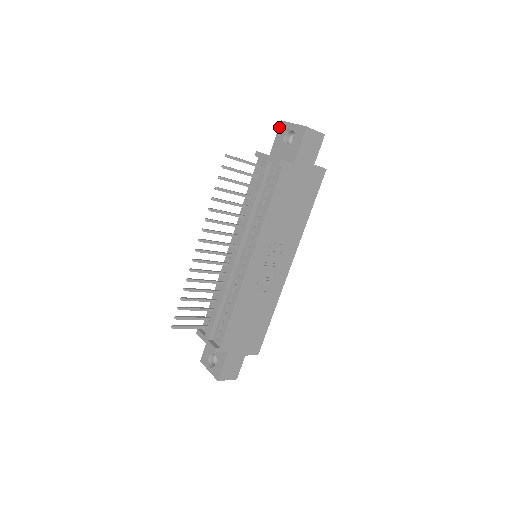
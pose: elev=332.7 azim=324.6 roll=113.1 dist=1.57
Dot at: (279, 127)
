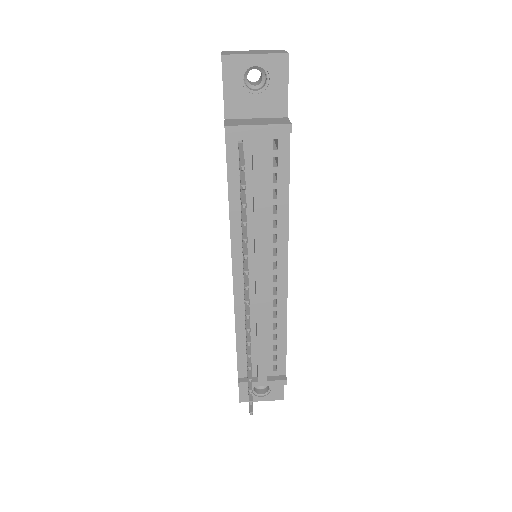
Dot at: (223, 68)
